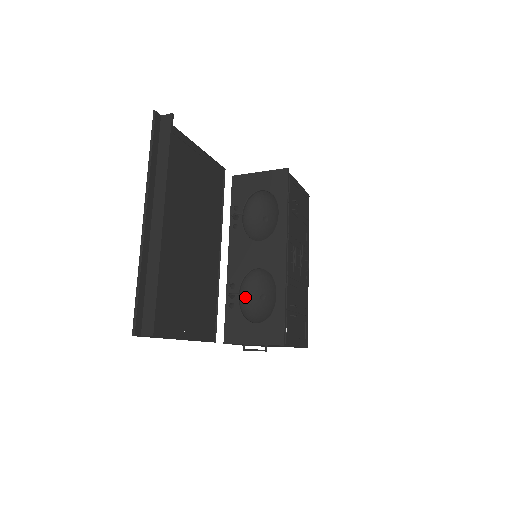
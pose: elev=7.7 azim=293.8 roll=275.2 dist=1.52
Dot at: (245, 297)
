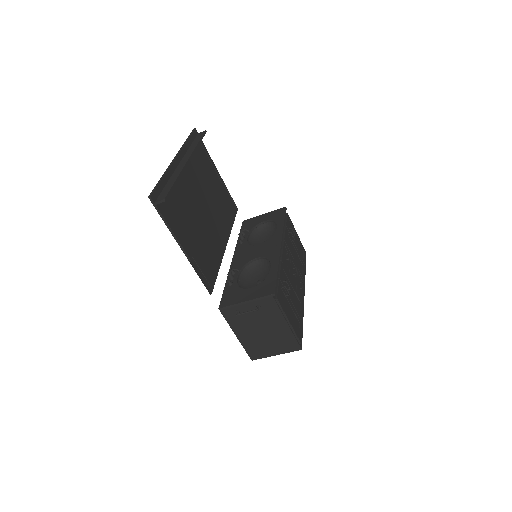
Dot at: (243, 282)
